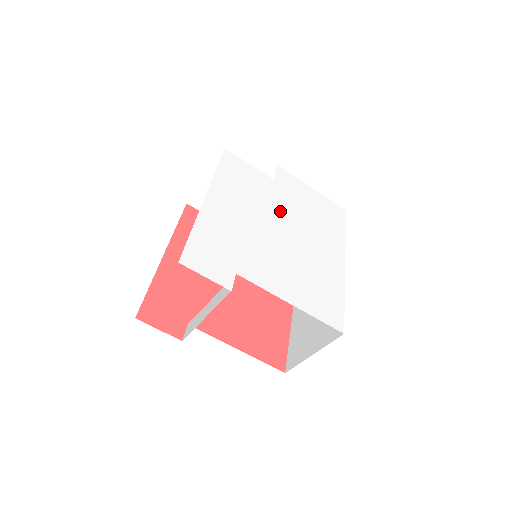
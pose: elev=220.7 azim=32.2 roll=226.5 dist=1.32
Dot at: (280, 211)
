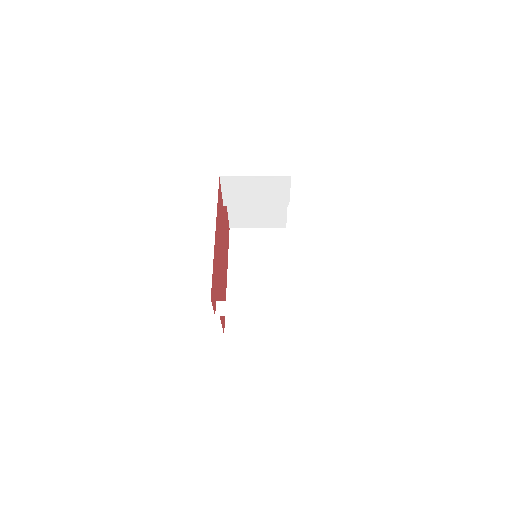
Dot at: occluded
